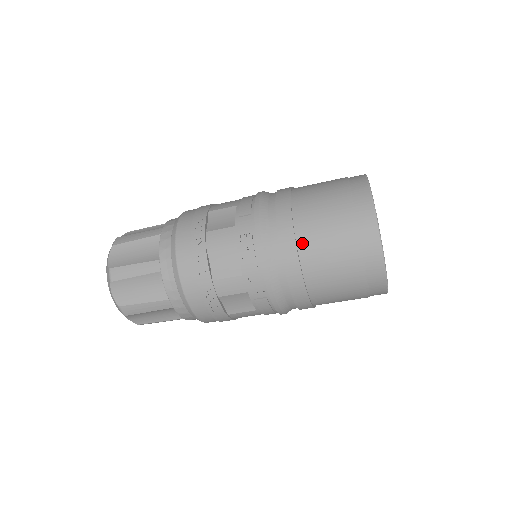
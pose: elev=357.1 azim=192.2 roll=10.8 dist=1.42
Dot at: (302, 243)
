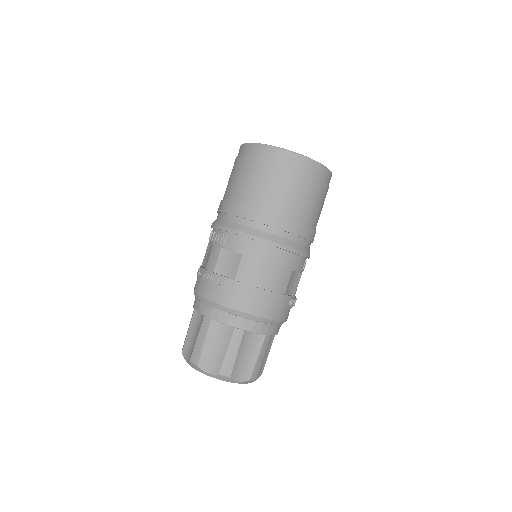
Dot at: (224, 197)
